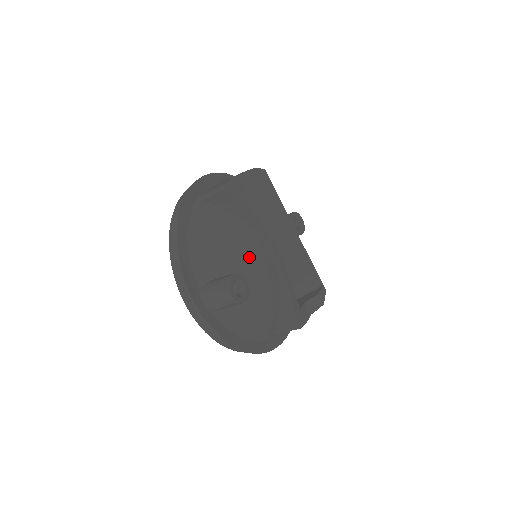
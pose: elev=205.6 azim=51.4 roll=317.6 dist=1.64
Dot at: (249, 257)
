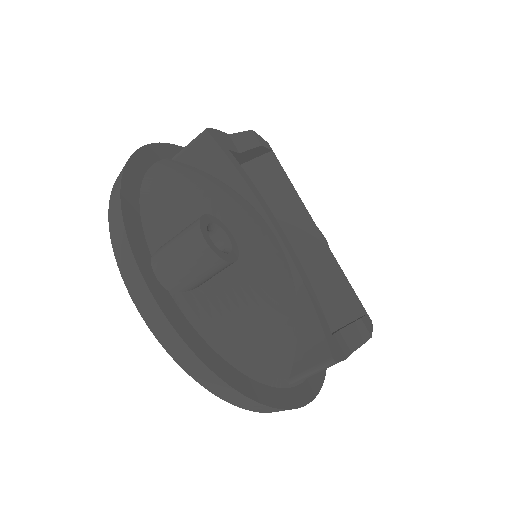
Dot at: (242, 228)
